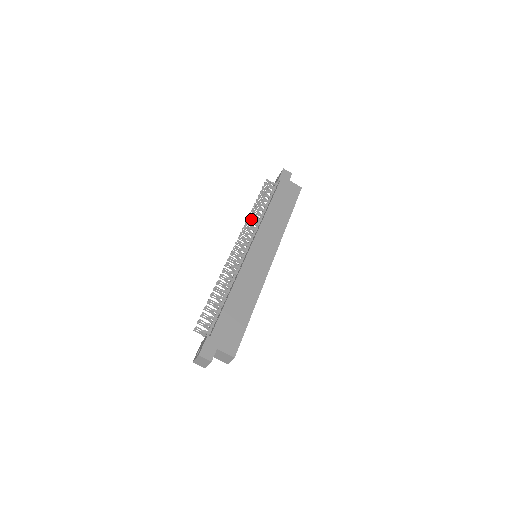
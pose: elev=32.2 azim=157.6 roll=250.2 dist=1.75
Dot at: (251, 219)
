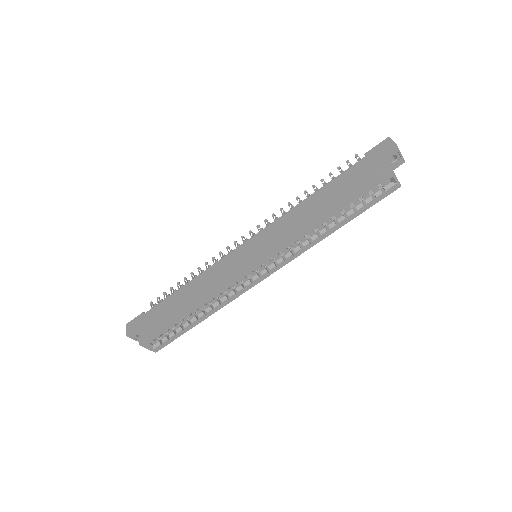
Dot at: occluded
